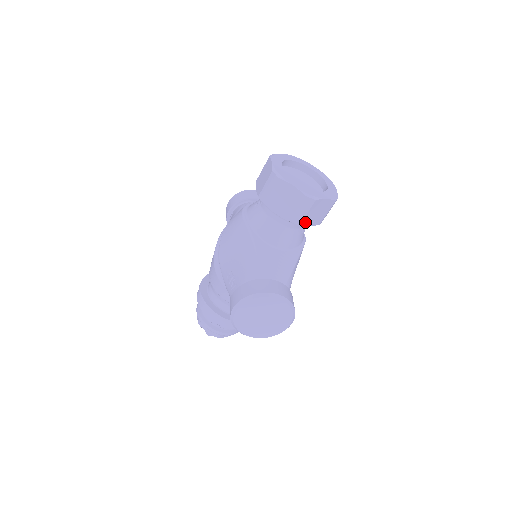
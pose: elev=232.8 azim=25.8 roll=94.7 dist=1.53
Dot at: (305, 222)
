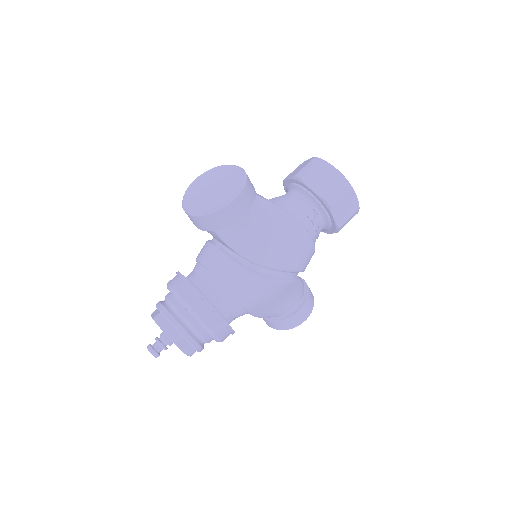
Dot at: (308, 181)
